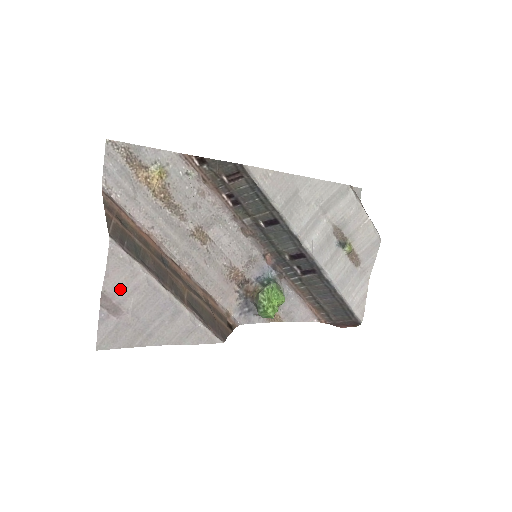
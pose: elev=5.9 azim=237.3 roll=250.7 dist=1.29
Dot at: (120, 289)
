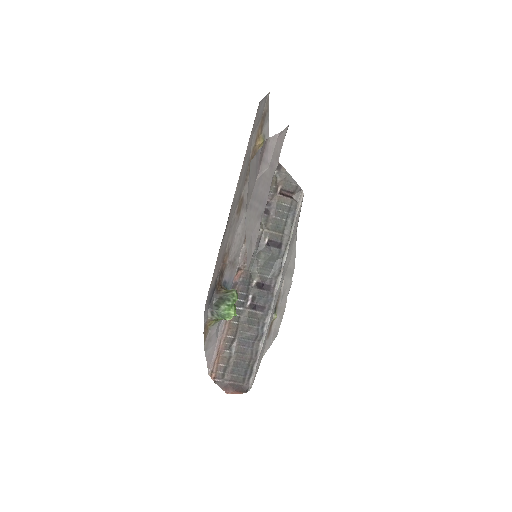
Dot at: (271, 153)
